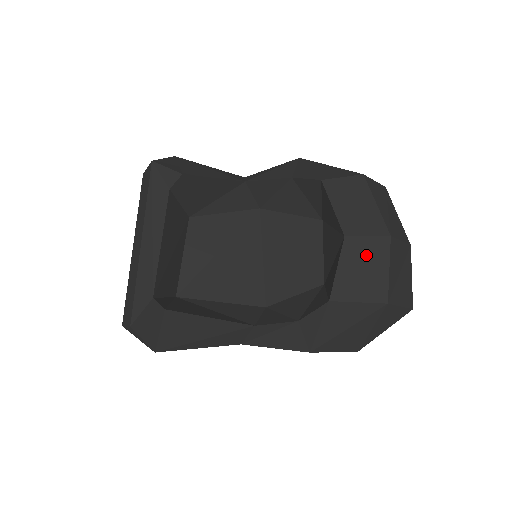
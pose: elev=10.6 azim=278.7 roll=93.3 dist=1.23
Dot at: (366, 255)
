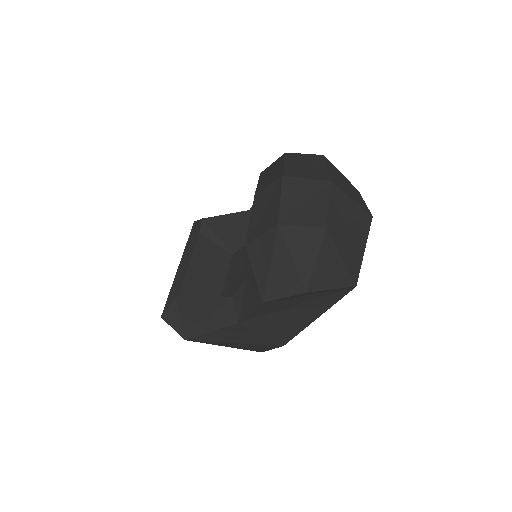
Dot at: (267, 199)
